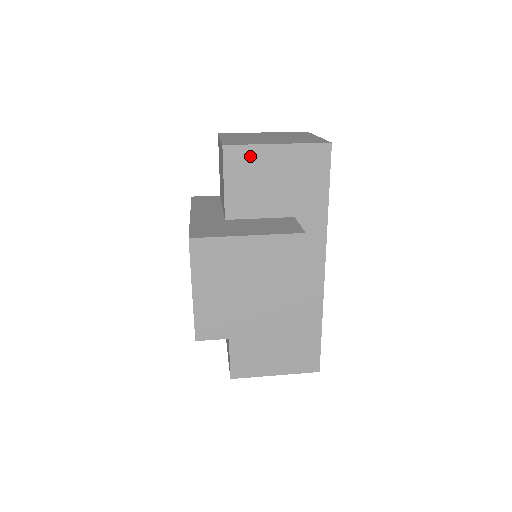
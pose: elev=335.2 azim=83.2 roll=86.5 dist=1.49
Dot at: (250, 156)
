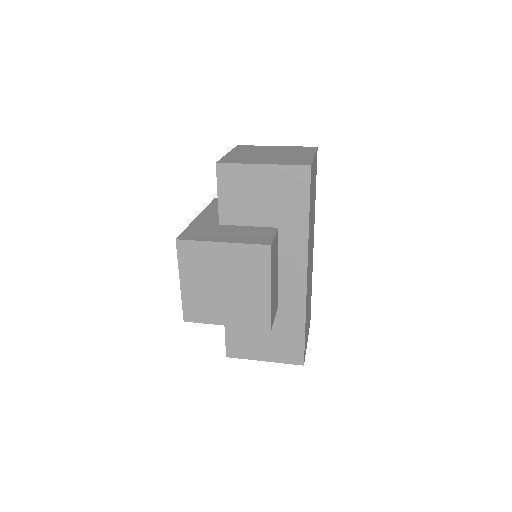
Dot at: (239, 173)
